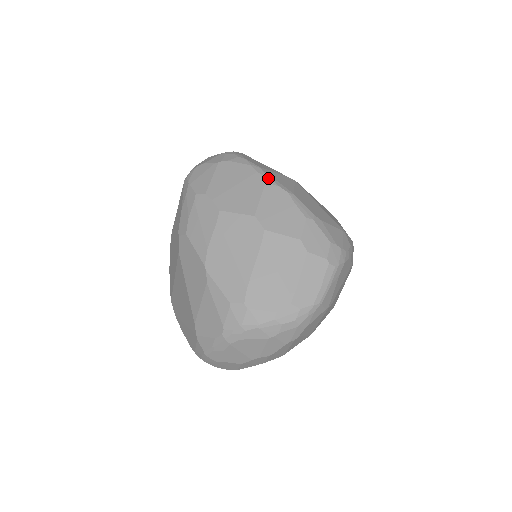
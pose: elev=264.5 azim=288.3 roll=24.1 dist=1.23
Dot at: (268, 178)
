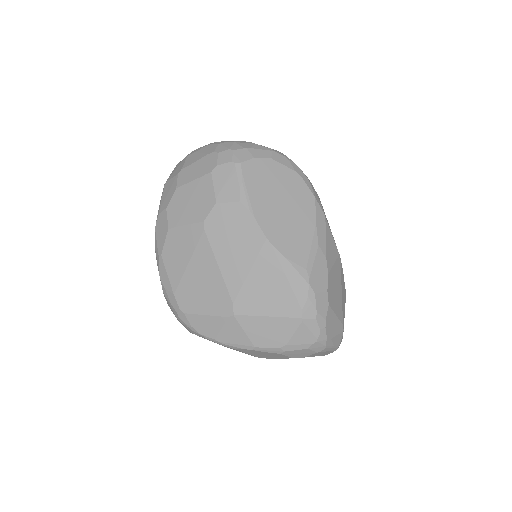
Dot at: (231, 347)
